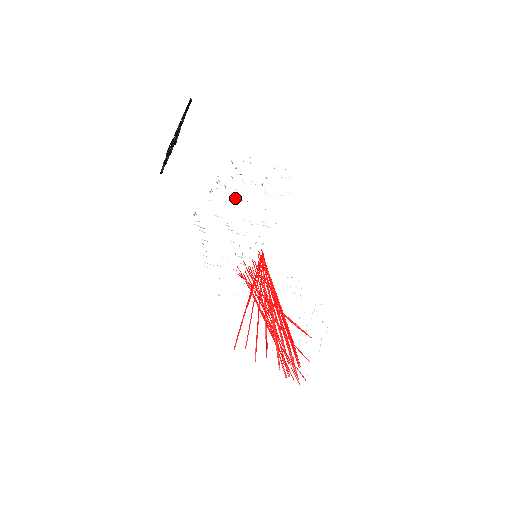
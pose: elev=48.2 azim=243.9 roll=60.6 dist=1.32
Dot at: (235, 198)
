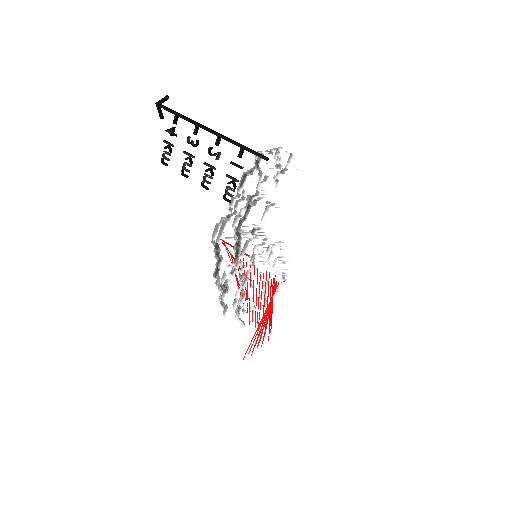
Dot at: occluded
